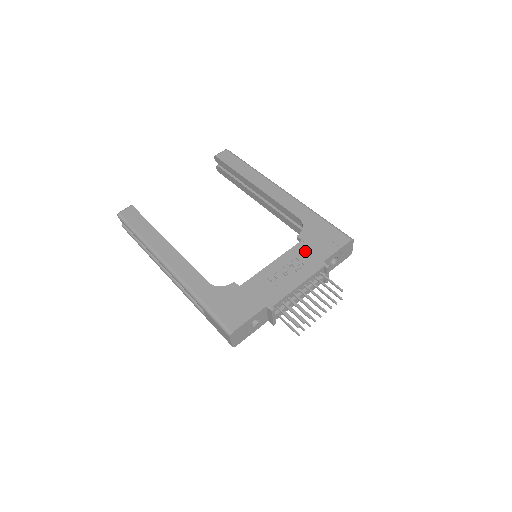
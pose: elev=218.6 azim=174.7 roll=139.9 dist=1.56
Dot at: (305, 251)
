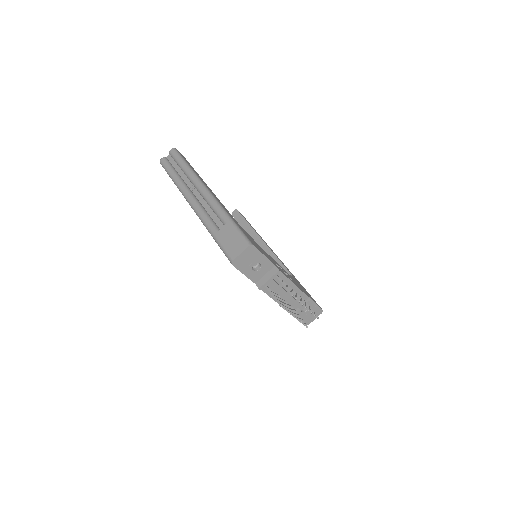
Dot at: (296, 282)
